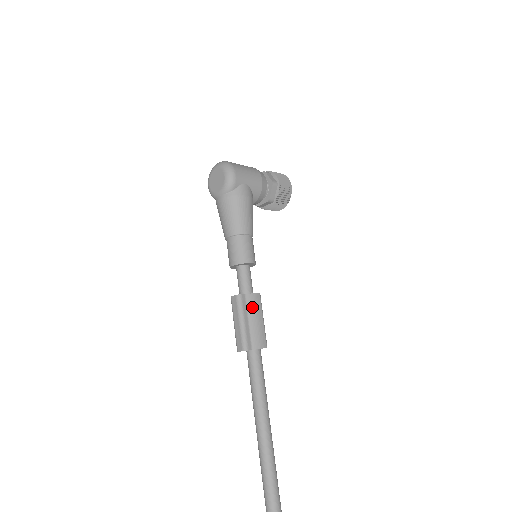
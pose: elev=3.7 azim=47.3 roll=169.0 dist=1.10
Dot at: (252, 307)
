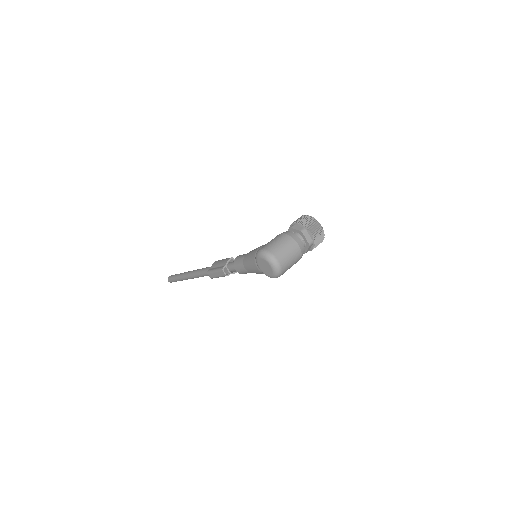
Dot at: occluded
